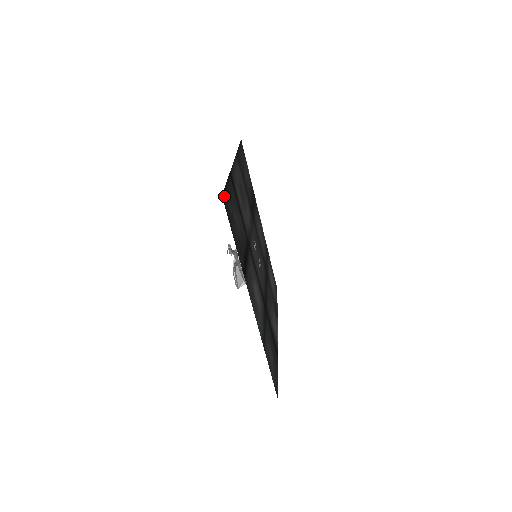
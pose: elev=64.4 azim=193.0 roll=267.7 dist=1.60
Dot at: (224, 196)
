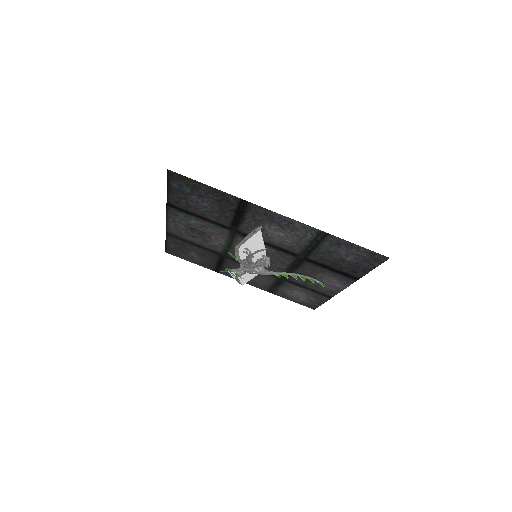
Dot at: (171, 177)
